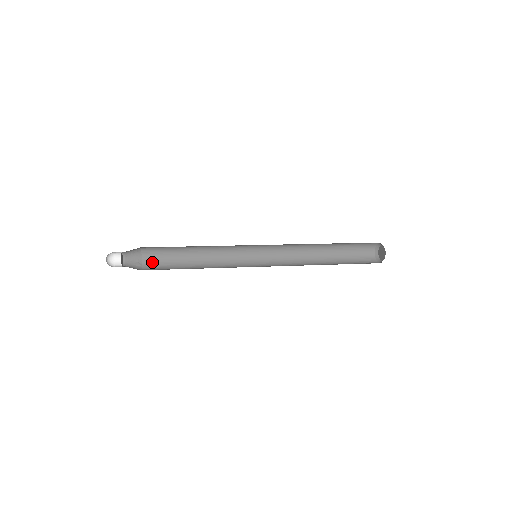
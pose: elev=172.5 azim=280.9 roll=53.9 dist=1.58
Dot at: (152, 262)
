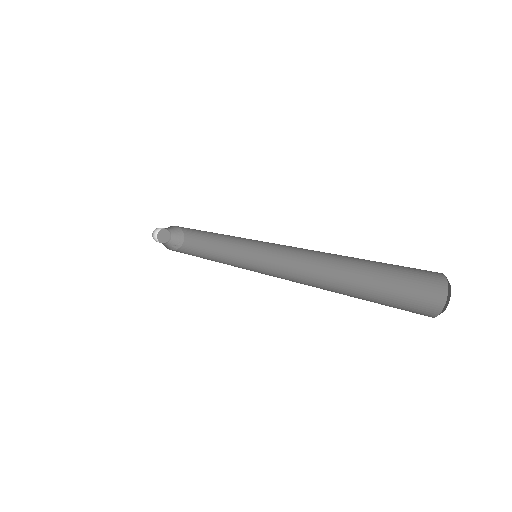
Dot at: (186, 248)
